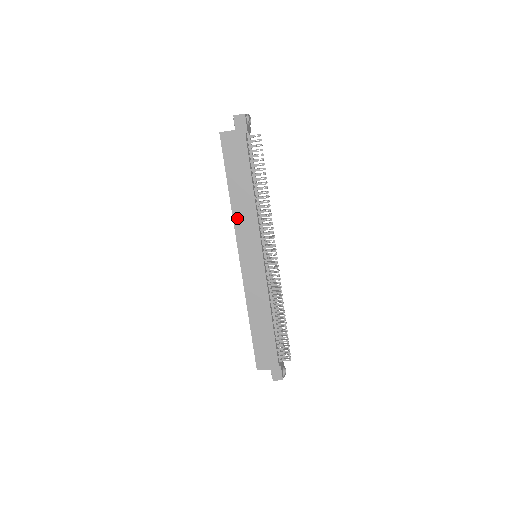
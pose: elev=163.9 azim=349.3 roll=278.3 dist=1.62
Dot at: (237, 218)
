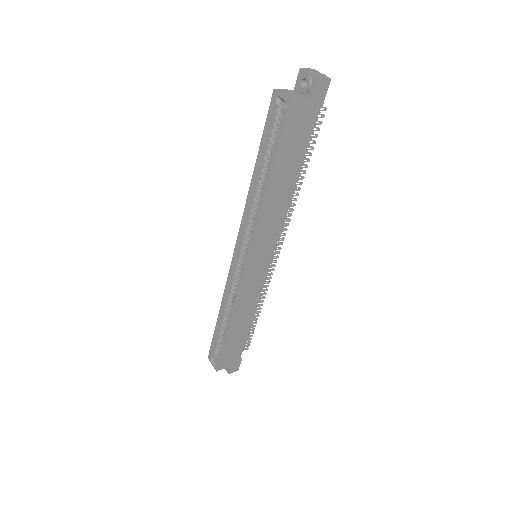
Dot at: (263, 219)
